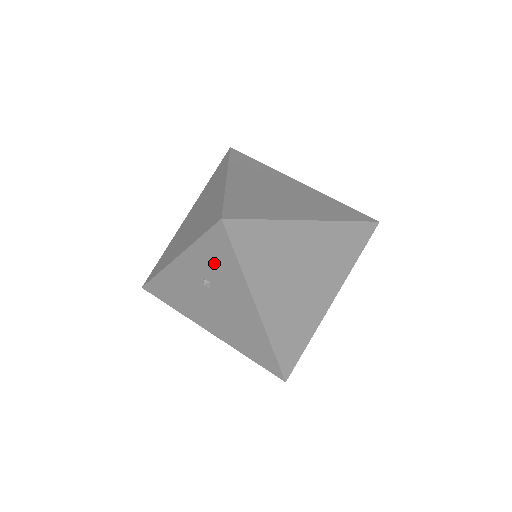
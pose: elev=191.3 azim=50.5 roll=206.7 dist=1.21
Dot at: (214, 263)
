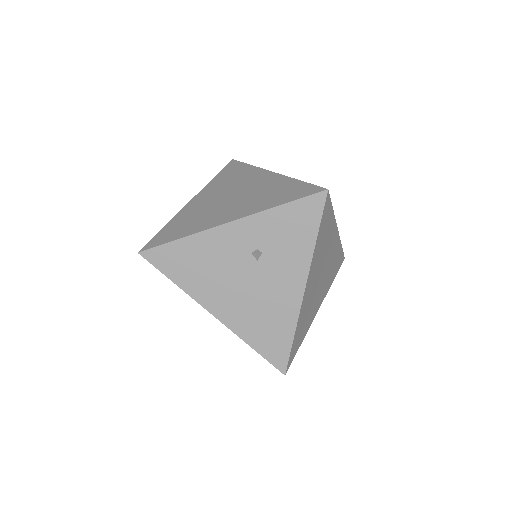
Dot at: (285, 232)
